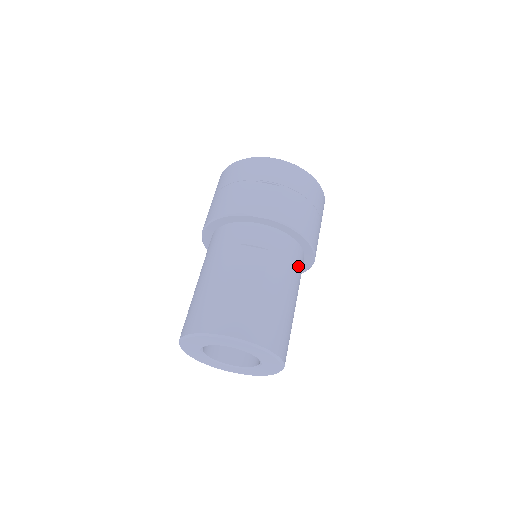
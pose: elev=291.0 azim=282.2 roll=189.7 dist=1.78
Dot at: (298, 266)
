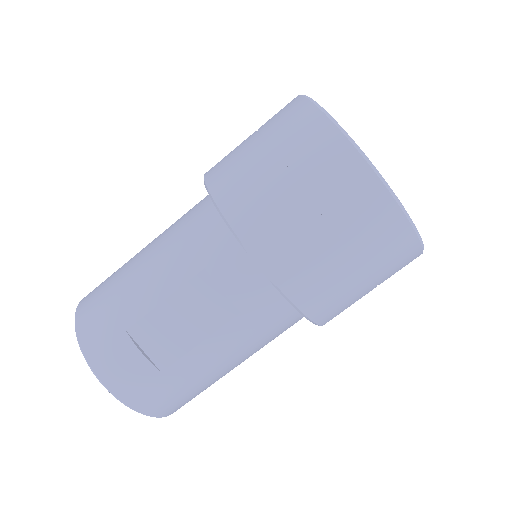
Dot at: (280, 332)
